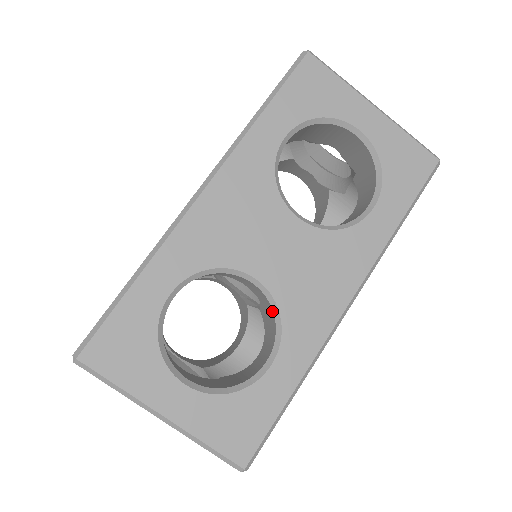
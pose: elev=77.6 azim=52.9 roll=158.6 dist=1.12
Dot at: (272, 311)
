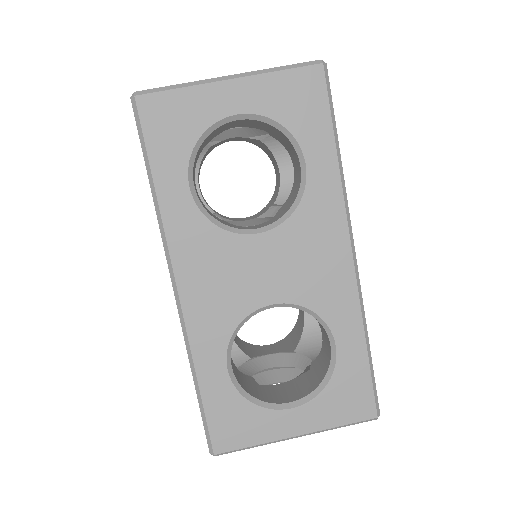
Dot at: occluded
